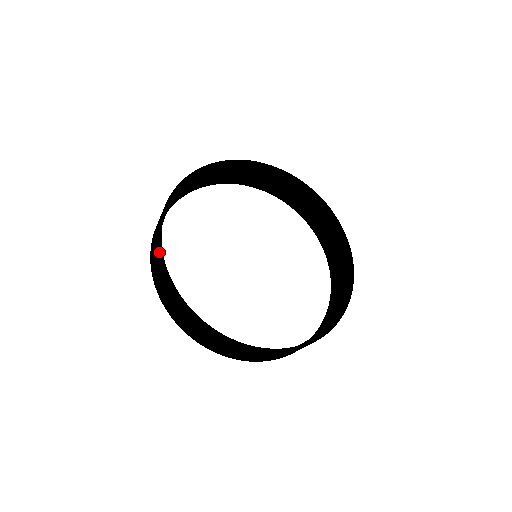
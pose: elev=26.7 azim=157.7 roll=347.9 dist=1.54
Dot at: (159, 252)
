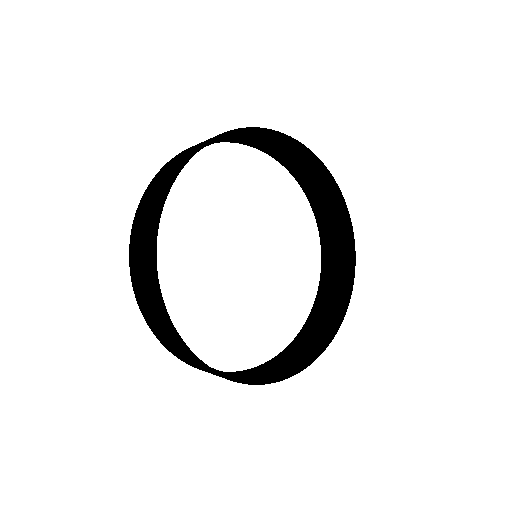
Dot at: (152, 270)
